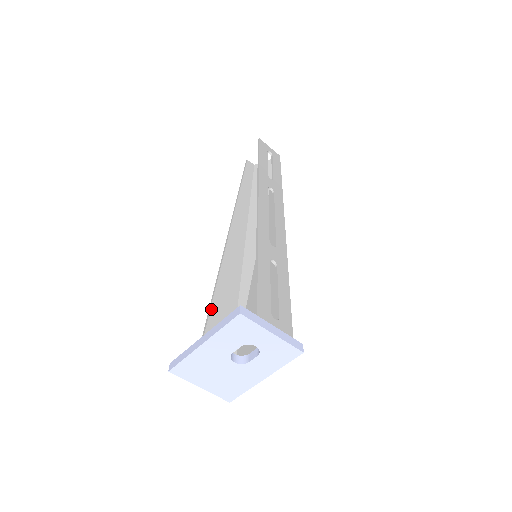
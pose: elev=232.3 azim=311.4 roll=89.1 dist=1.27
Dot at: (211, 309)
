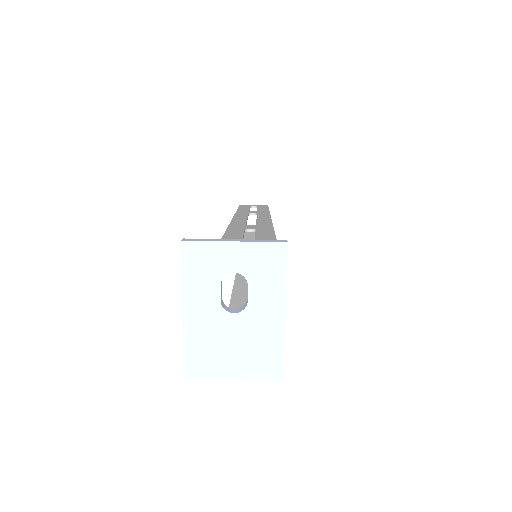
Dot at: occluded
